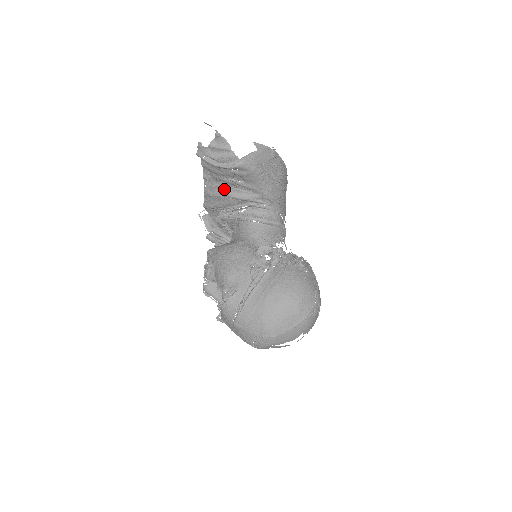
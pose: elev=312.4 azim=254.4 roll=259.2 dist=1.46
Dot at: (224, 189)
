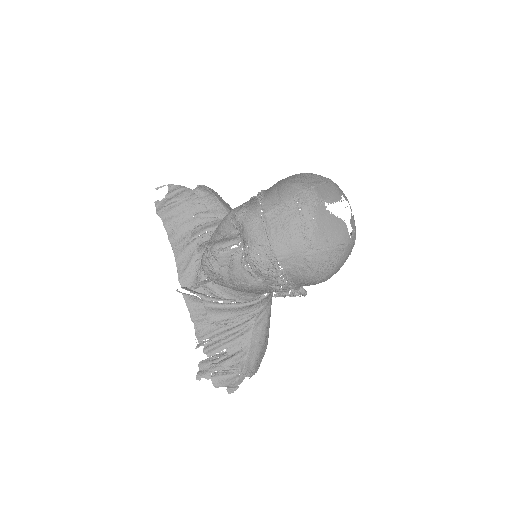
Dot at: (193, 232)
